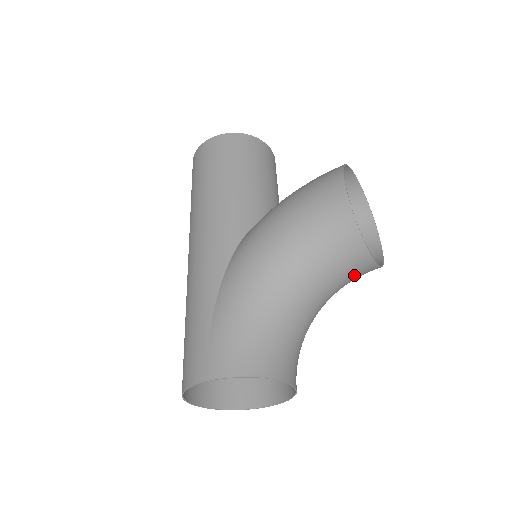
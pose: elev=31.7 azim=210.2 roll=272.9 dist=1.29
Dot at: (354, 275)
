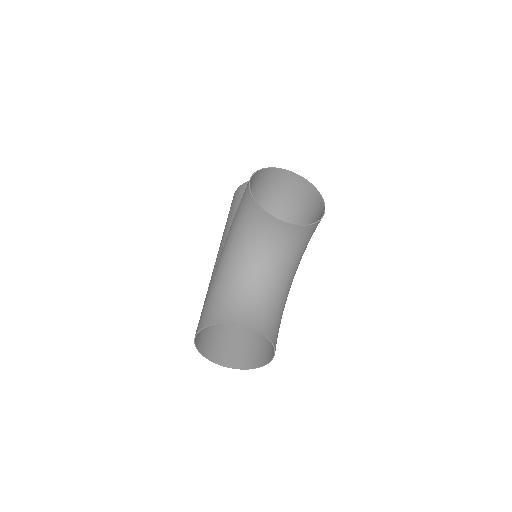
Dot at: (284, 239)
